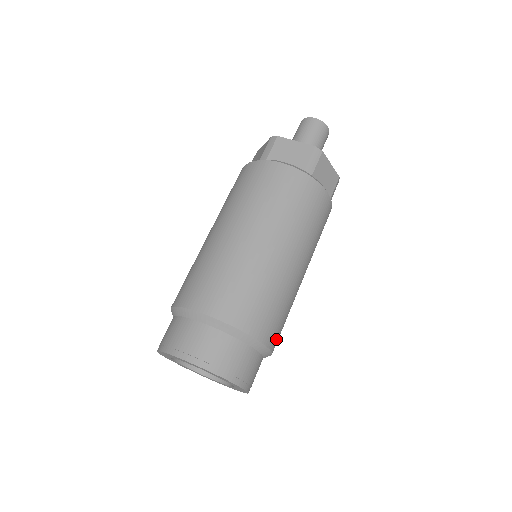
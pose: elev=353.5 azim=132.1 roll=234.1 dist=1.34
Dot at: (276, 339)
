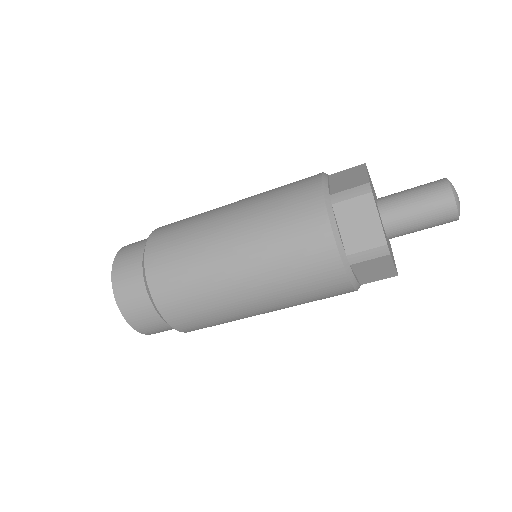
Dot at: occluded
